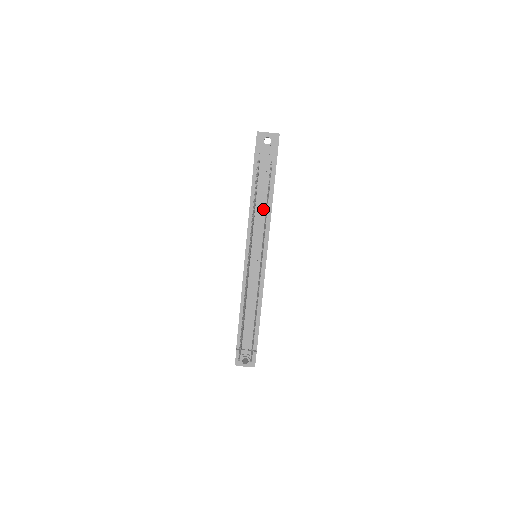
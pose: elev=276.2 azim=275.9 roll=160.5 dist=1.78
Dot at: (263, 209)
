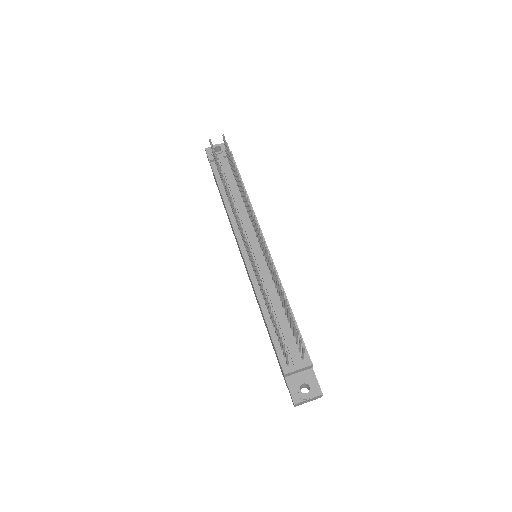
Dot at: (240, 201)
